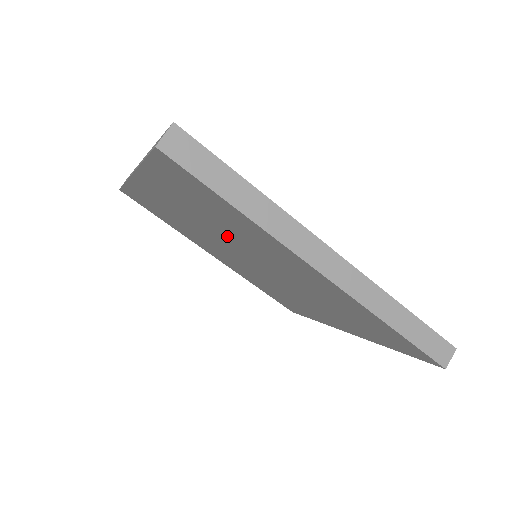
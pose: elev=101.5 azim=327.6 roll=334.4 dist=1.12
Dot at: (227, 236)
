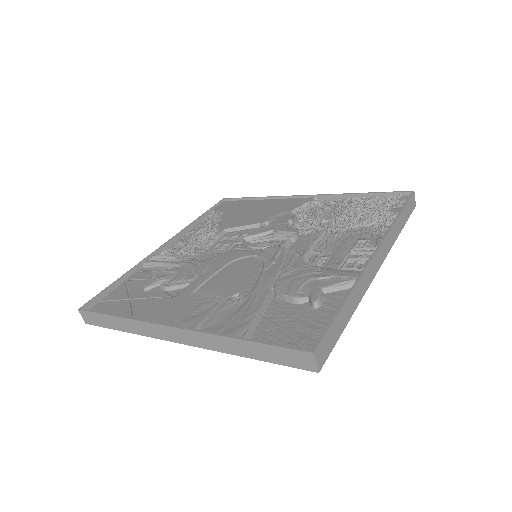
Dot at: occluded
